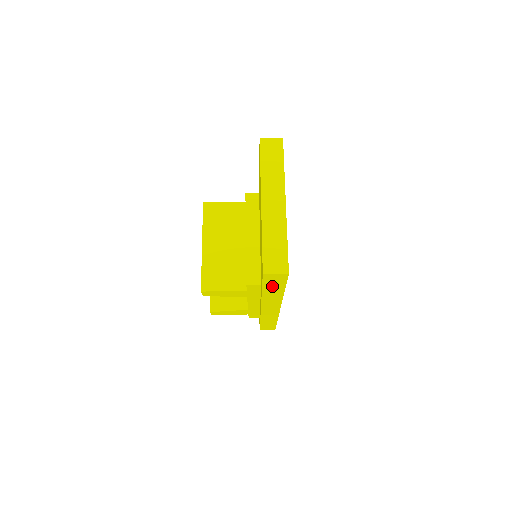
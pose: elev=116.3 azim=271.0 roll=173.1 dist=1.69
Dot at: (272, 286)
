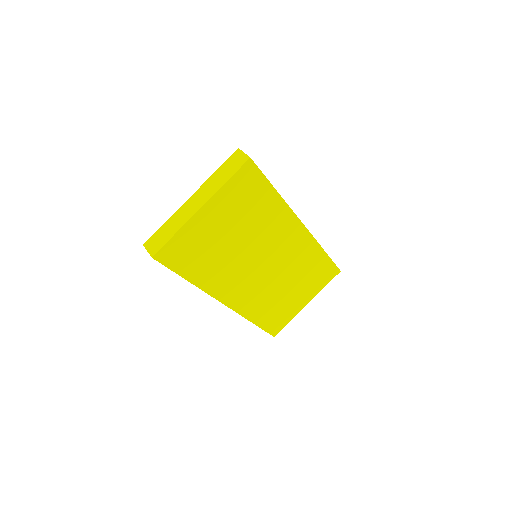
Dot at: occluded
